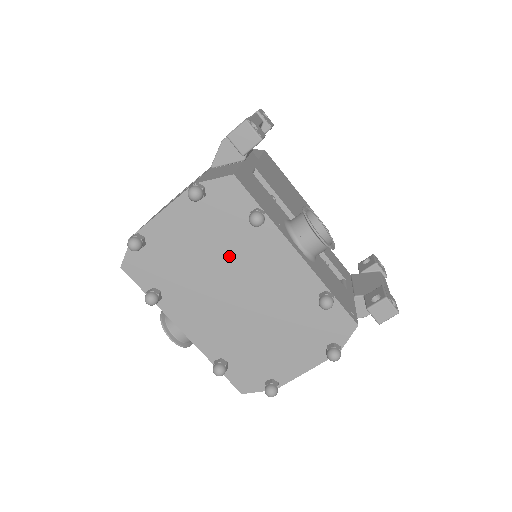
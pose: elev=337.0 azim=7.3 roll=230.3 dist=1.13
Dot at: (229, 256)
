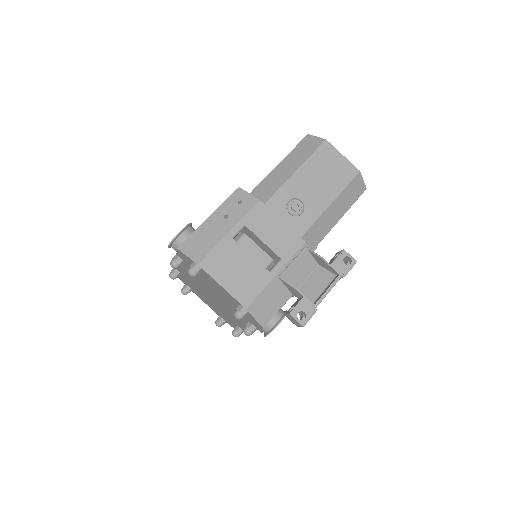
Dot at: (226, 303)
